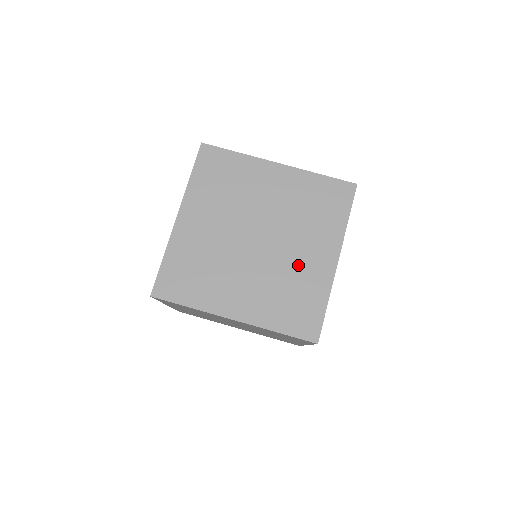
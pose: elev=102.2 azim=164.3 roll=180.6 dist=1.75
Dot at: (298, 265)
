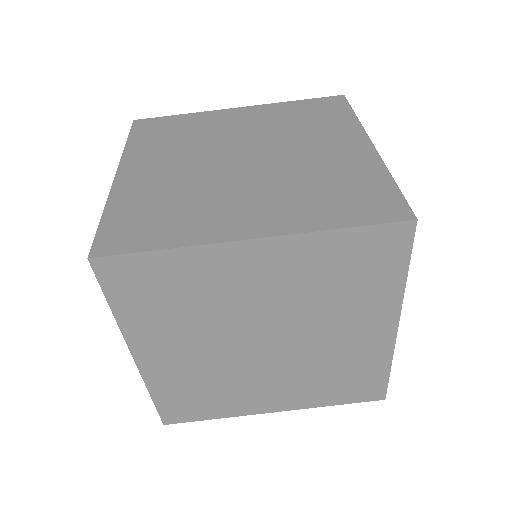
Dot at: (338, 349)
